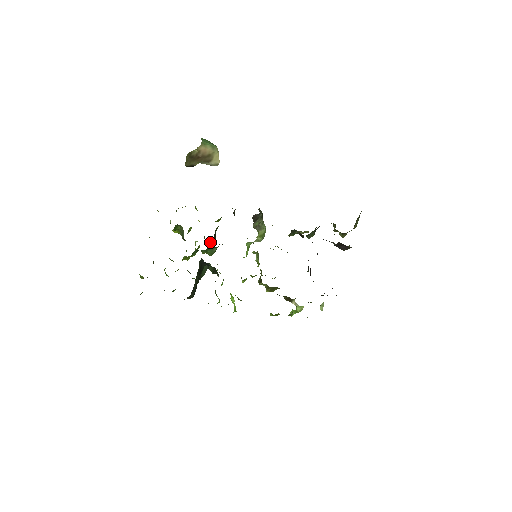
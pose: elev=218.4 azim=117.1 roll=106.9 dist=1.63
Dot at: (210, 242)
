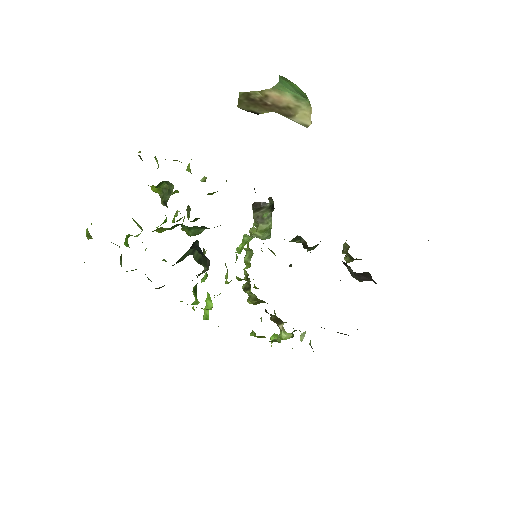
Dot at: (195, 218)
